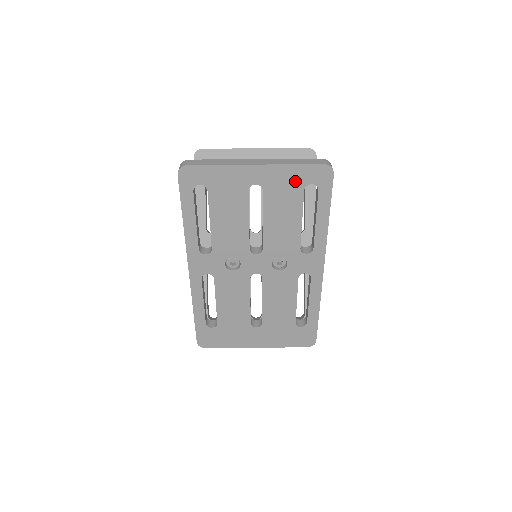
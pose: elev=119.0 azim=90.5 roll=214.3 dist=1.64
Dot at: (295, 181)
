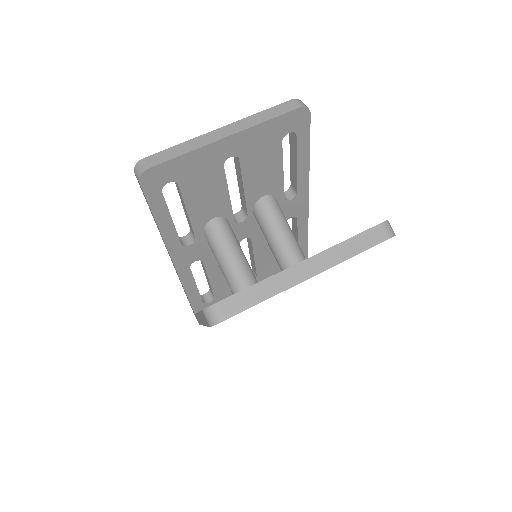
Dot at: occluded
